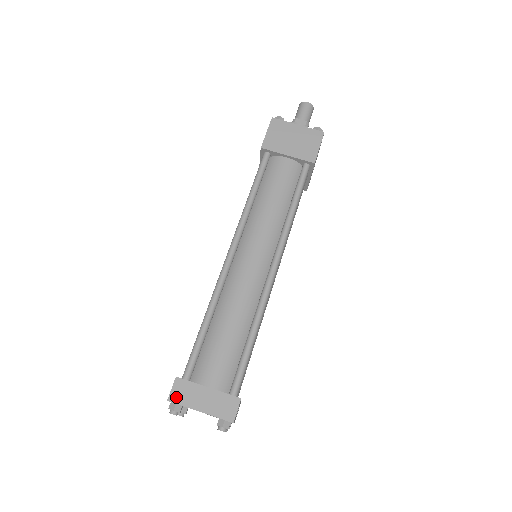
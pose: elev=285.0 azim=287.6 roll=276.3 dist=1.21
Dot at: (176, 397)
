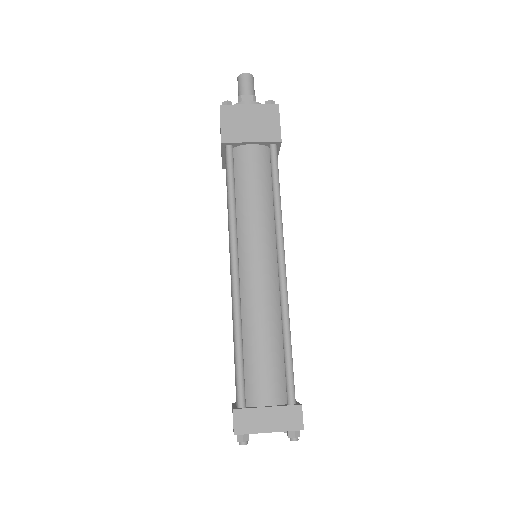
Dot at: (241, 428)
